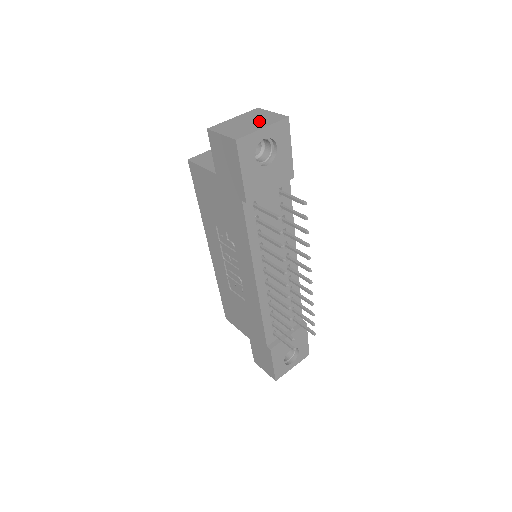
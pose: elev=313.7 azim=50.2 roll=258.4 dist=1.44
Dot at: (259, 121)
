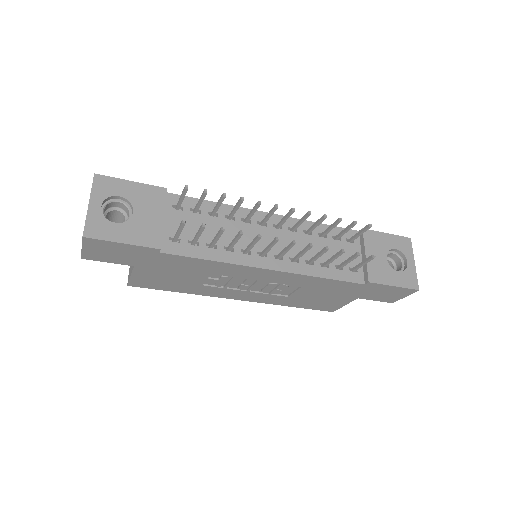
Dot at: occluded
